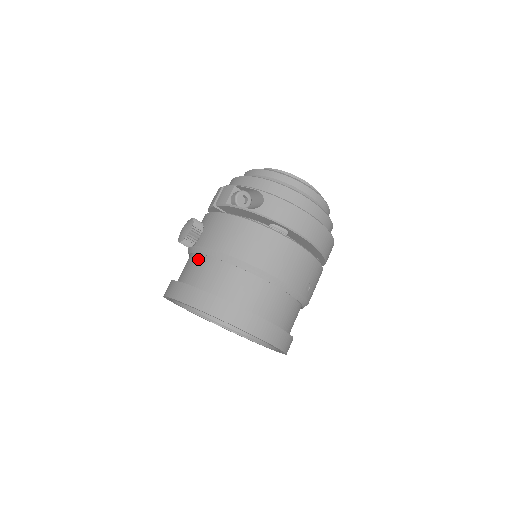
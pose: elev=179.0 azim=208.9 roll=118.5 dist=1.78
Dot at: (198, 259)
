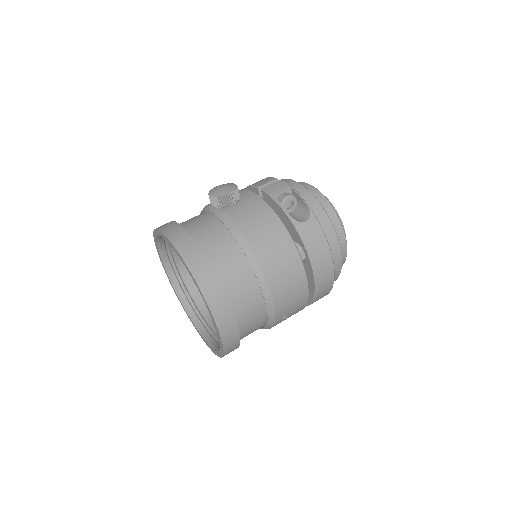
Dot at: (215, 222)
